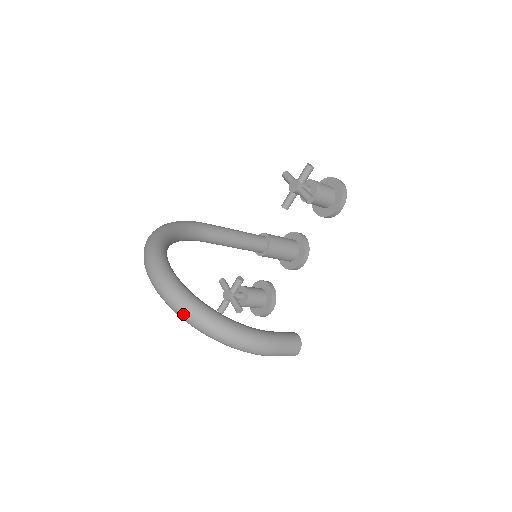
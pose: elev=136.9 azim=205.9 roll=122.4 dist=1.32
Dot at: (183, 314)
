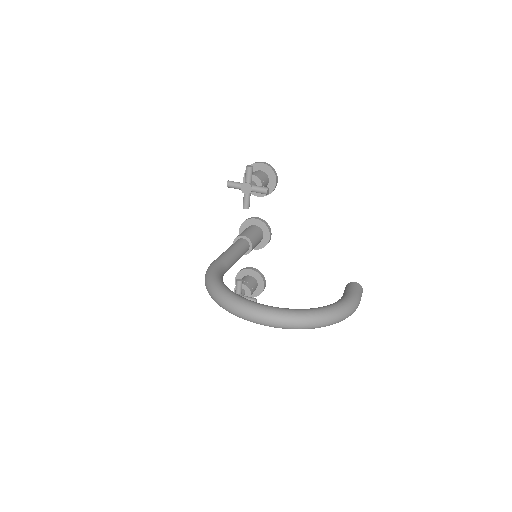
Dot at: (310, 326)
